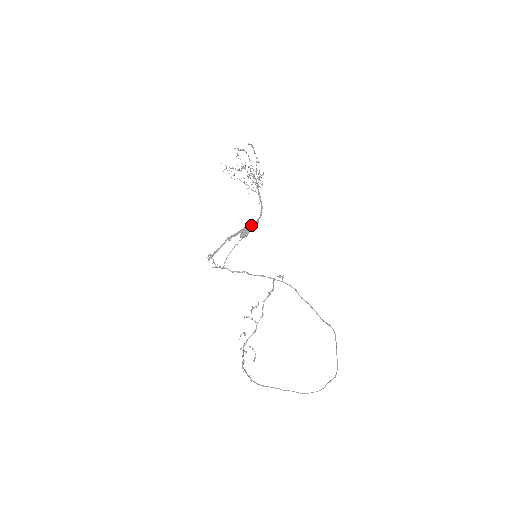
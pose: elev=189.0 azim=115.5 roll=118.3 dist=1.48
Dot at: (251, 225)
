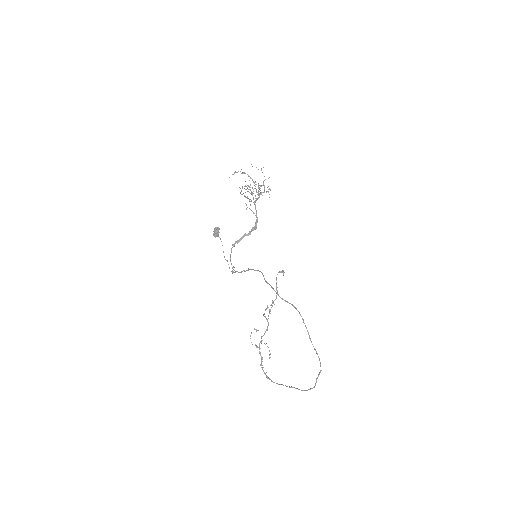
Dot at: (251, 230)
